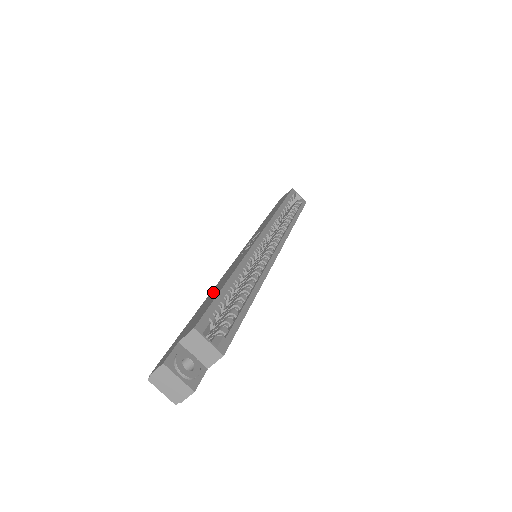
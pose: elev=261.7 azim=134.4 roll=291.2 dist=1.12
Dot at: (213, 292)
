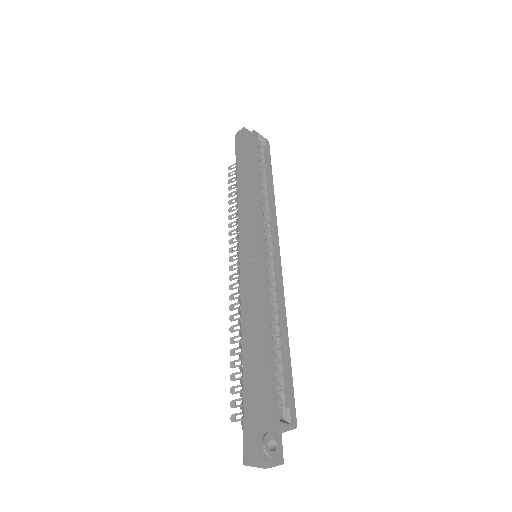
Dot at: (250, 341)
